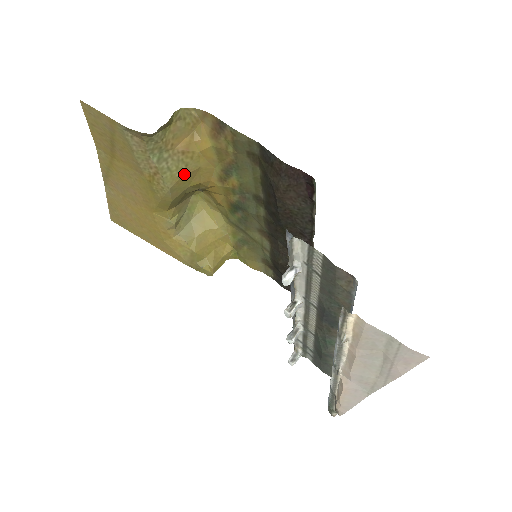
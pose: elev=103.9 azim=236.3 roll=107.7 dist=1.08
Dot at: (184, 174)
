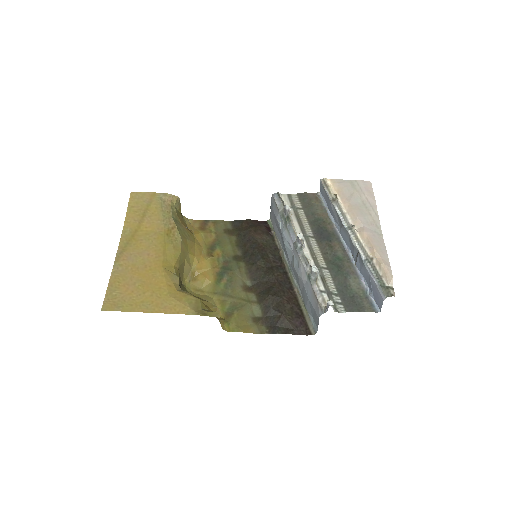
Dot at: (188, 239)
